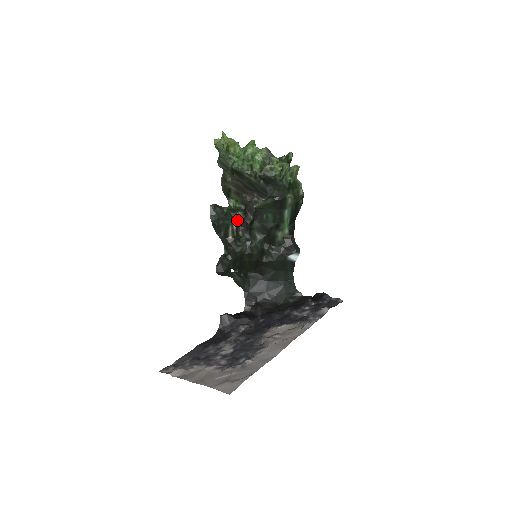
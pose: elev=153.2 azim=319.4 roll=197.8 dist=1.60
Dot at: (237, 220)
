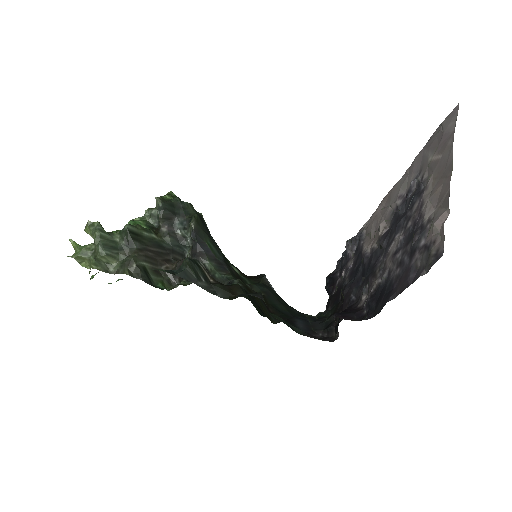
Dot at: occluded
